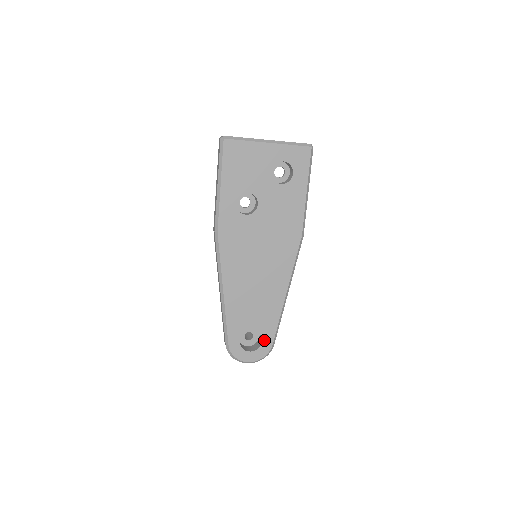
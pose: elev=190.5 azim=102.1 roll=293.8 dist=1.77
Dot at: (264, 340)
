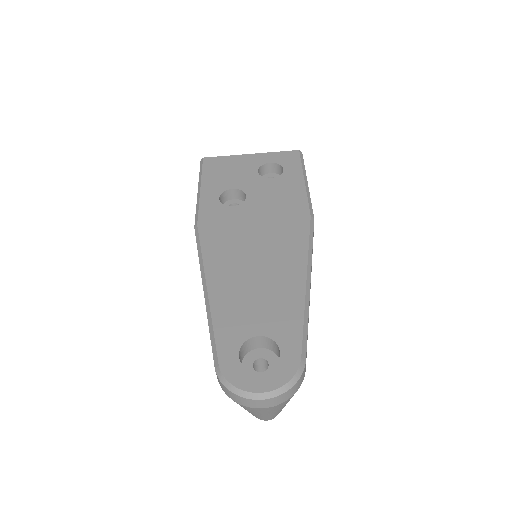
Dot at: (283, 350)
